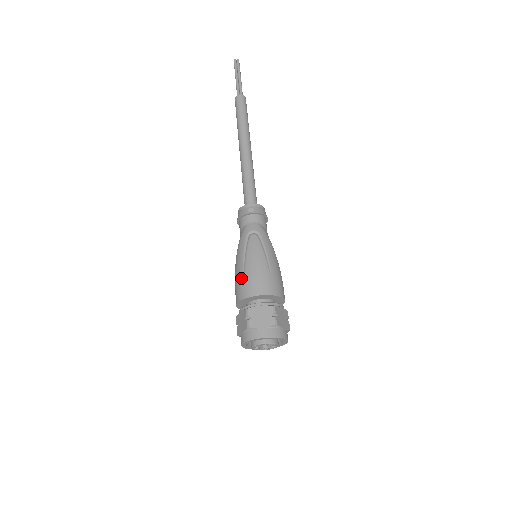
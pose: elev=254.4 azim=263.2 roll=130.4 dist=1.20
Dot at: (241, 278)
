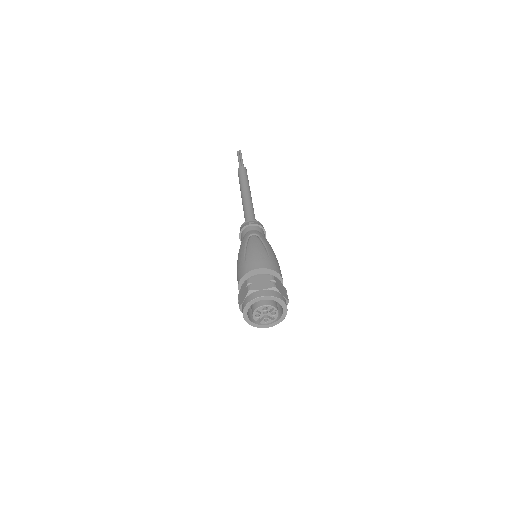
Dot at: (243, 262)
